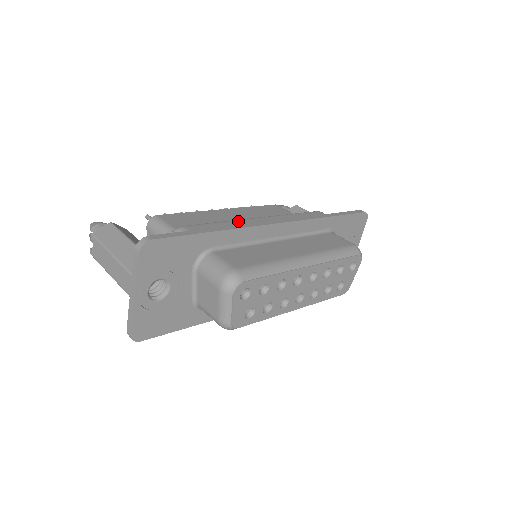
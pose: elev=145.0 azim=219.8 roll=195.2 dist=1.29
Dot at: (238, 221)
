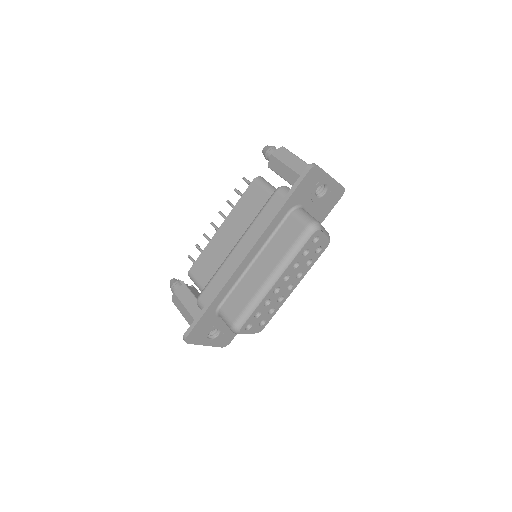
Dot at: (224, 265)
